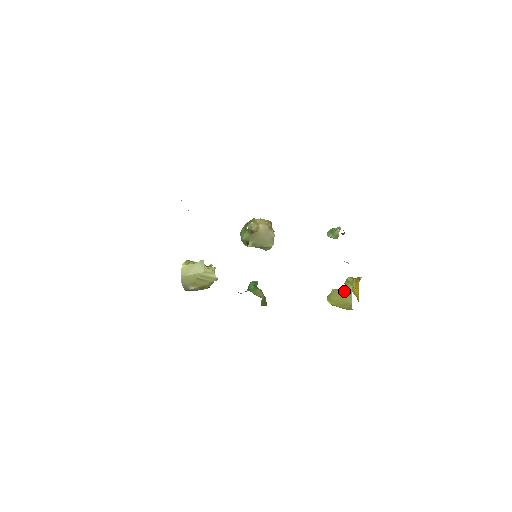
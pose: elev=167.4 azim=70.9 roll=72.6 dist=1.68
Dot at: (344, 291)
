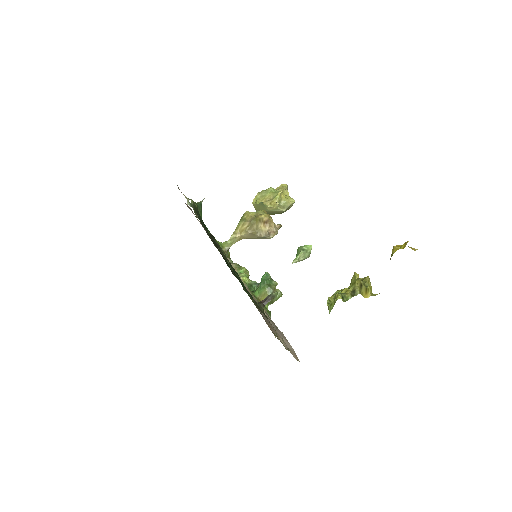
Dot at: occluded
